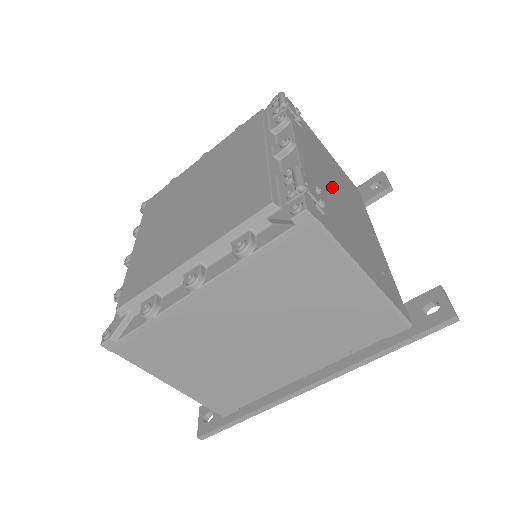
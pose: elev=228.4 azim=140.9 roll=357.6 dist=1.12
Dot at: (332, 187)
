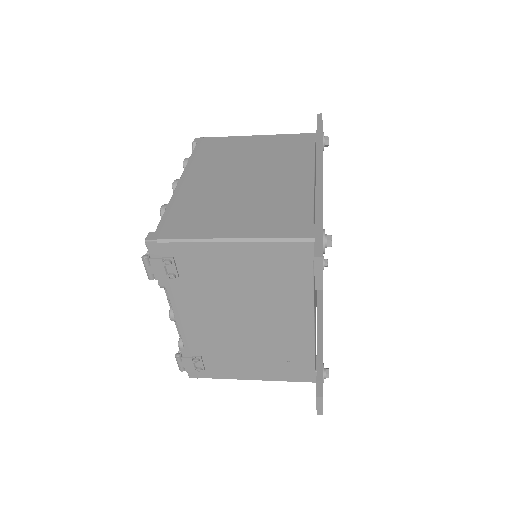
Dot at: (227, 322)
